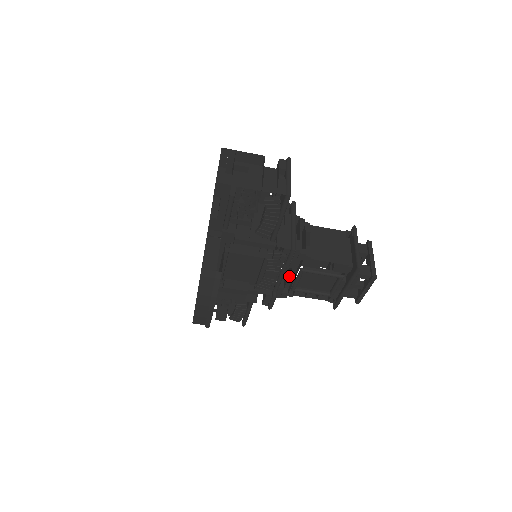
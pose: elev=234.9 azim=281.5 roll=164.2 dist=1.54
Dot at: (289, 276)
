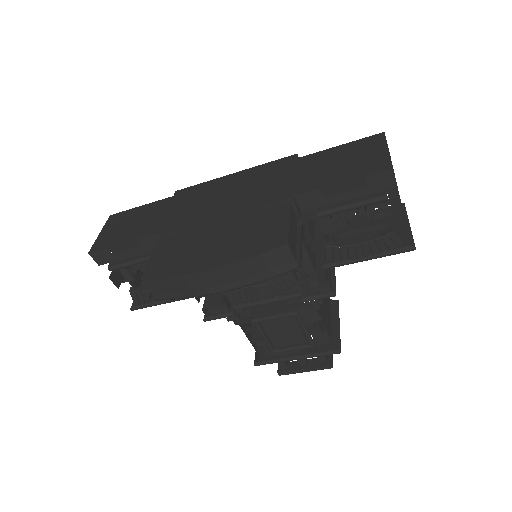
Dot at: occluded
